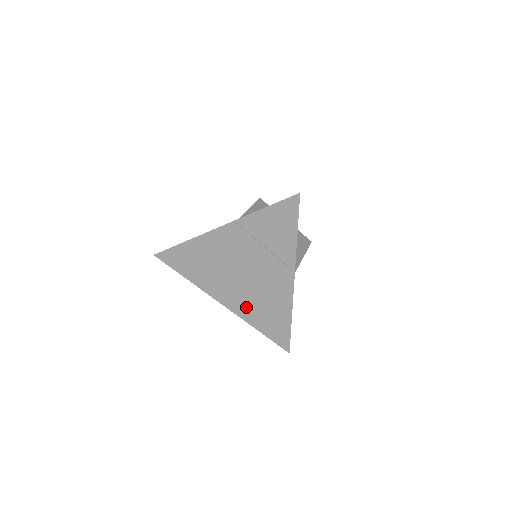
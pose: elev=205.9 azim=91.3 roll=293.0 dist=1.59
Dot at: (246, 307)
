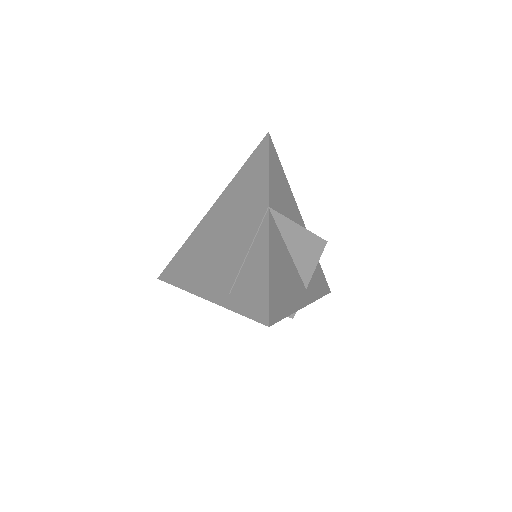
Dot at: (224, 284)
